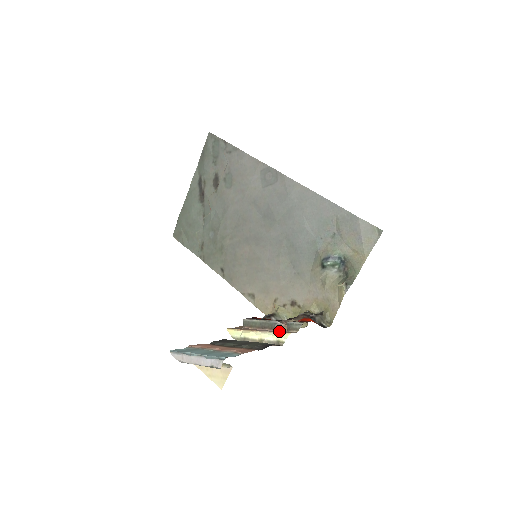
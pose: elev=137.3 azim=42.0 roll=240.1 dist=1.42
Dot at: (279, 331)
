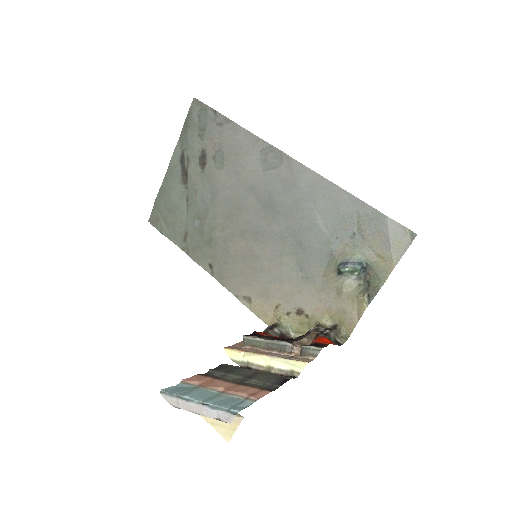
Dot at: (291, 355)
